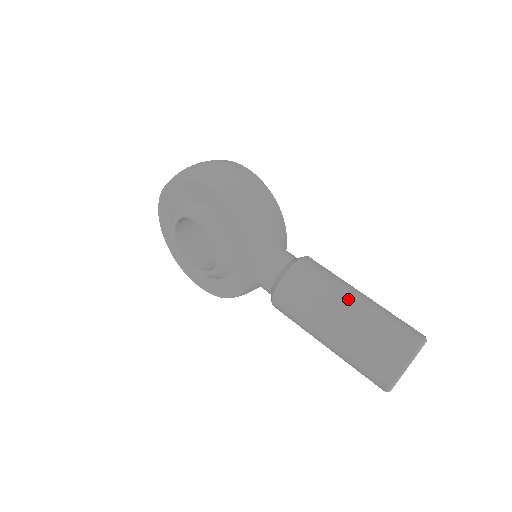
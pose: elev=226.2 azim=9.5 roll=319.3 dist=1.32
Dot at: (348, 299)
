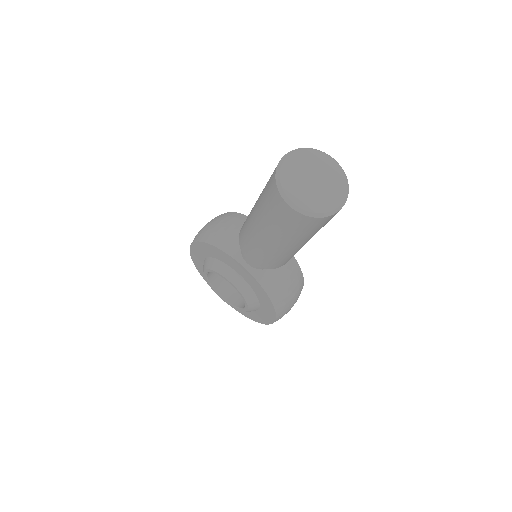
Dot at: occluded
